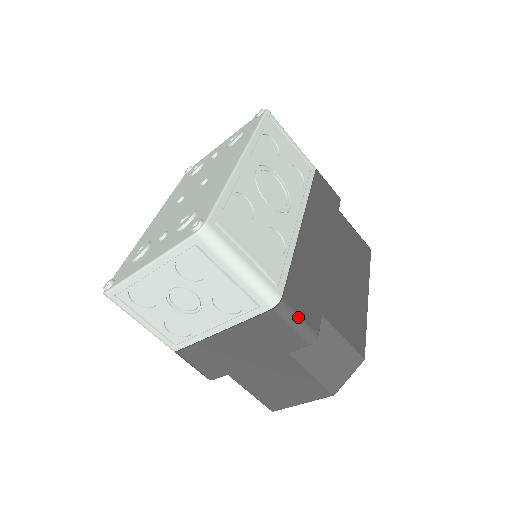
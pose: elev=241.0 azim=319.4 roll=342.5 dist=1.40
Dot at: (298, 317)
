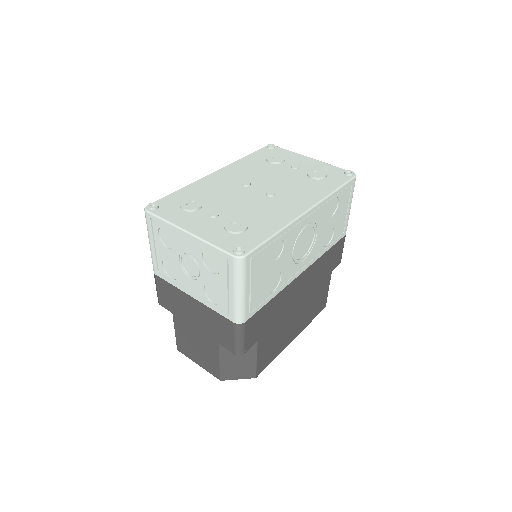
Dot at: (243, 337)
